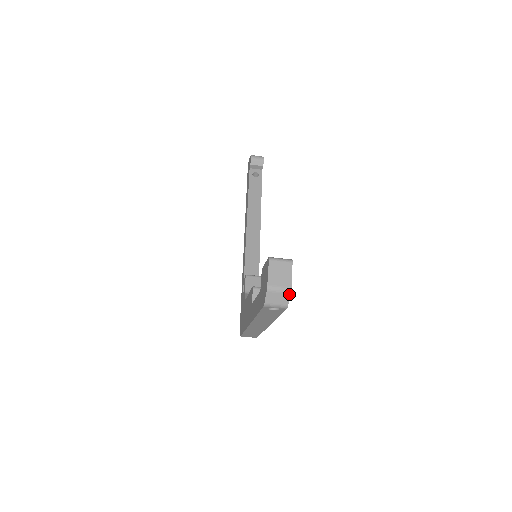
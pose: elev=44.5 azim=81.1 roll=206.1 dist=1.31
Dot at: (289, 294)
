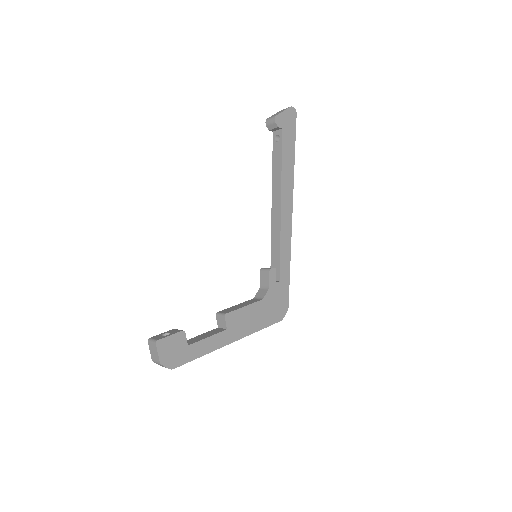
Dot at: (162, 365)
